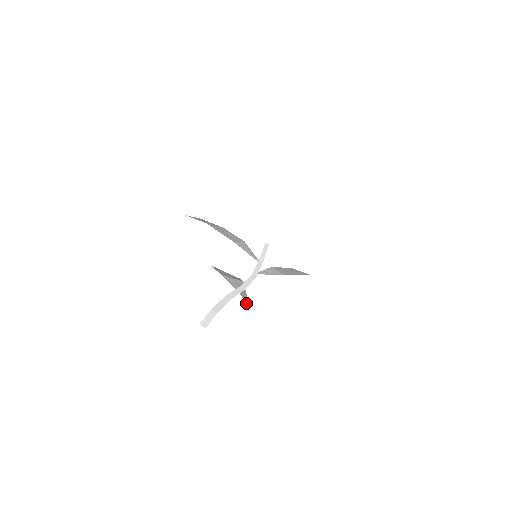
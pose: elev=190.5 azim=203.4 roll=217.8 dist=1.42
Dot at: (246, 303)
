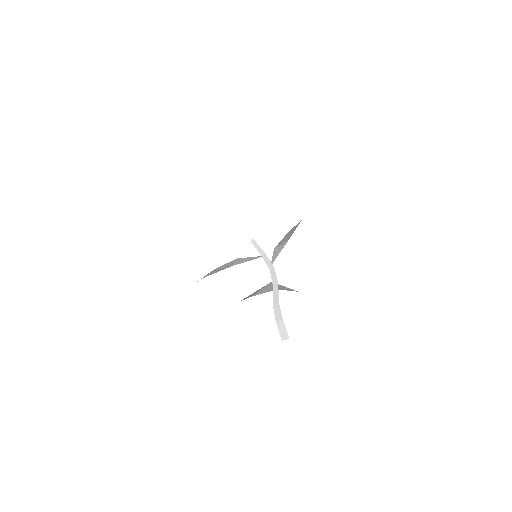
Dot at: occluded
